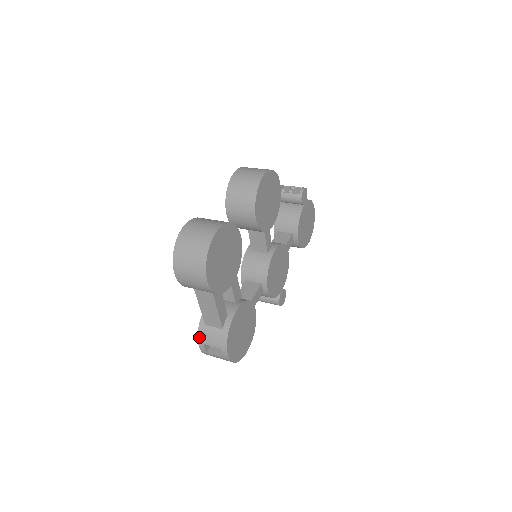
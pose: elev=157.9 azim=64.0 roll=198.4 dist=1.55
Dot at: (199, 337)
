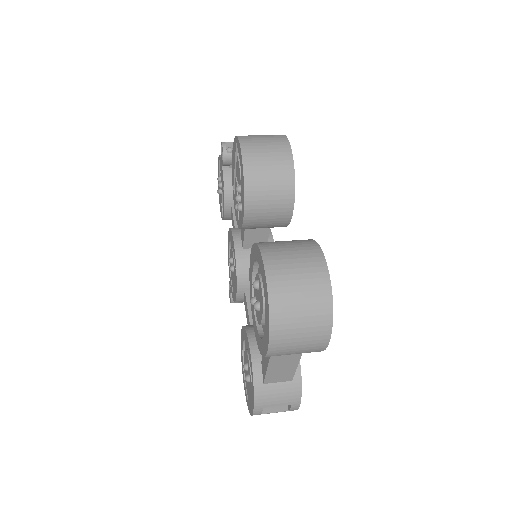
Dot at: (256, 403)
